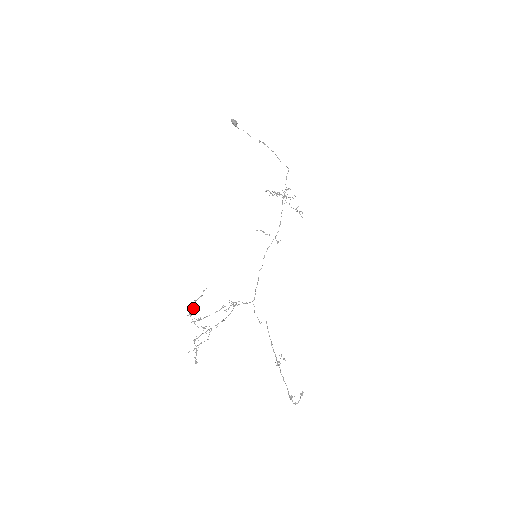
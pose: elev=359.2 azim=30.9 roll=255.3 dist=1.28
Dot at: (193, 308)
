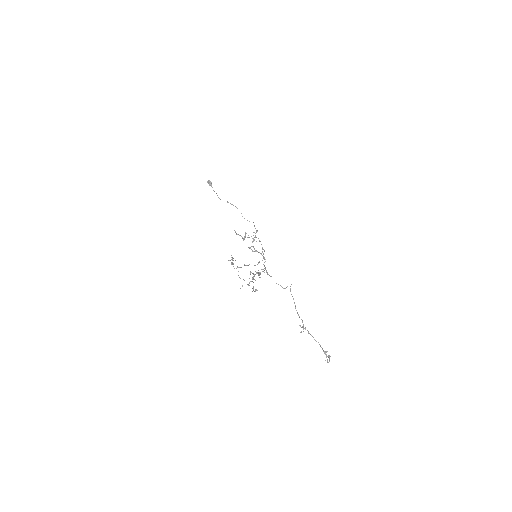
Dot at: (233, 260)
